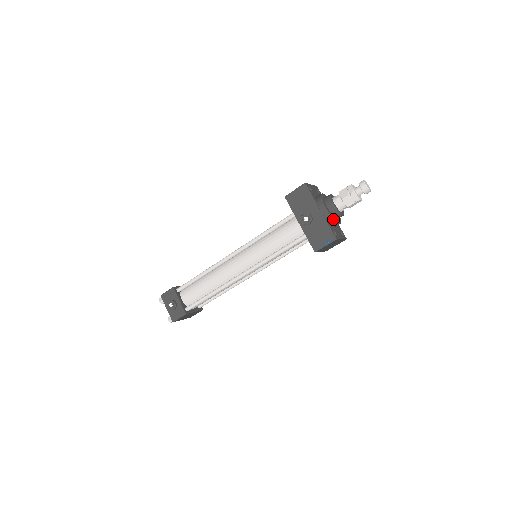
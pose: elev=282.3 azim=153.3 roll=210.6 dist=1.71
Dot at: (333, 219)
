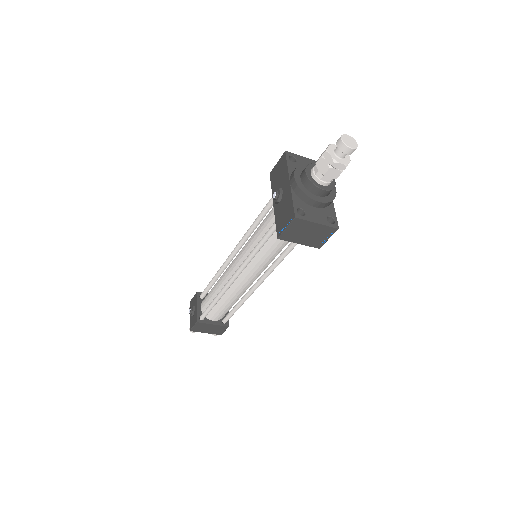
Dot at: (303, 192)
